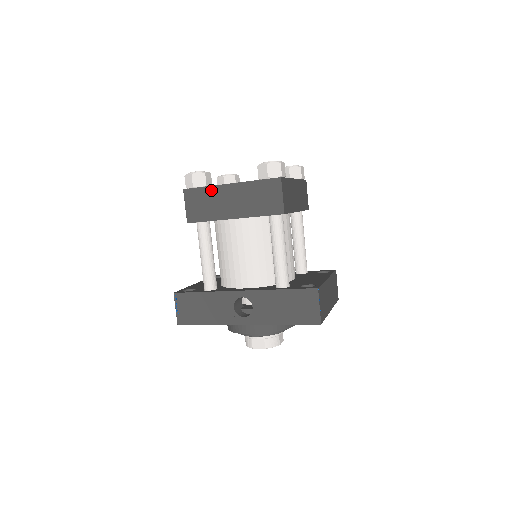
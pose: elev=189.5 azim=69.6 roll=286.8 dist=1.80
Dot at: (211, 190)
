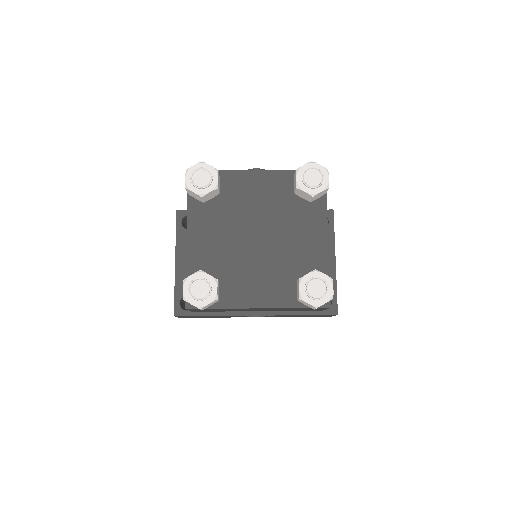
Dot at: occluded
